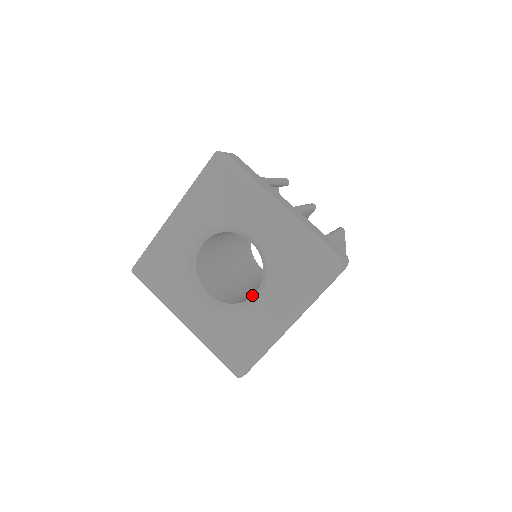
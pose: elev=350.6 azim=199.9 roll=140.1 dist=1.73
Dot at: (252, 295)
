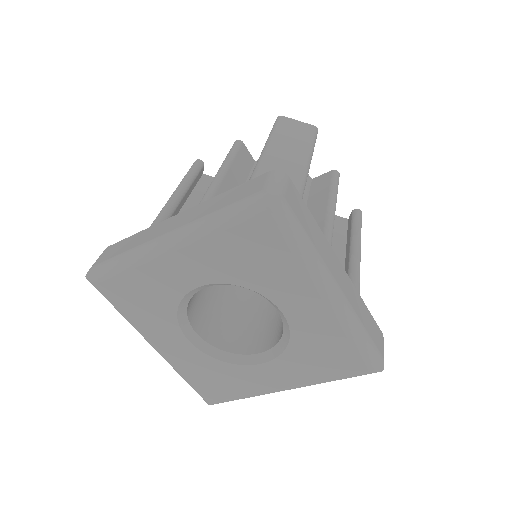
Dot at: (248, 330)
